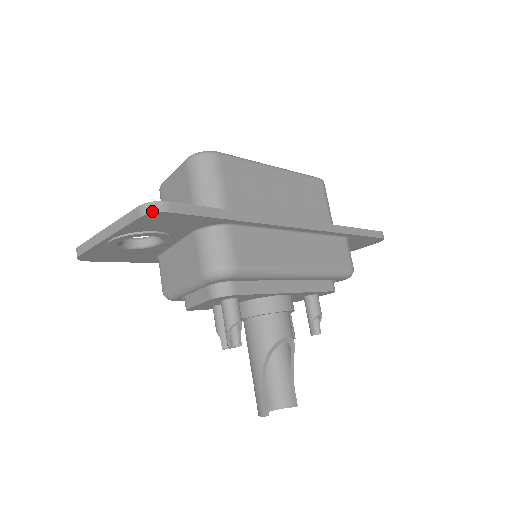
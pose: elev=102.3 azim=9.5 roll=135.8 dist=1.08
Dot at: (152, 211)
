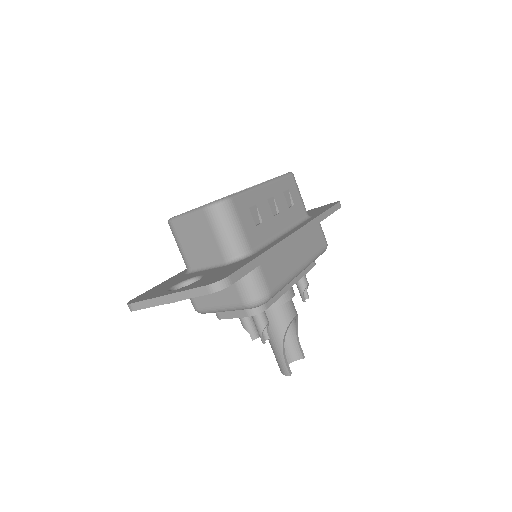
Dot at: (220, 289)
